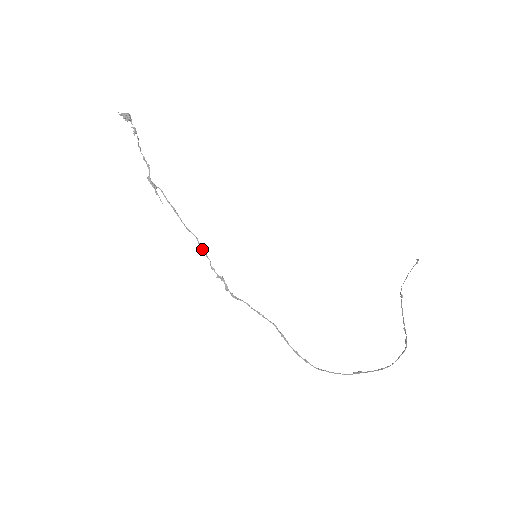
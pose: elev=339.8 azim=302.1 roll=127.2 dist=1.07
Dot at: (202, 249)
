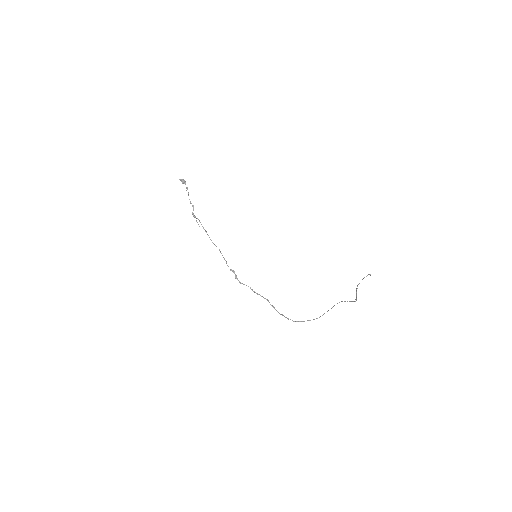
Dot at: (222, 255)
